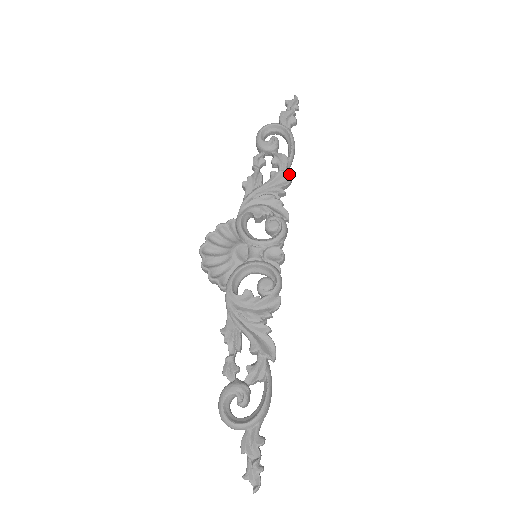
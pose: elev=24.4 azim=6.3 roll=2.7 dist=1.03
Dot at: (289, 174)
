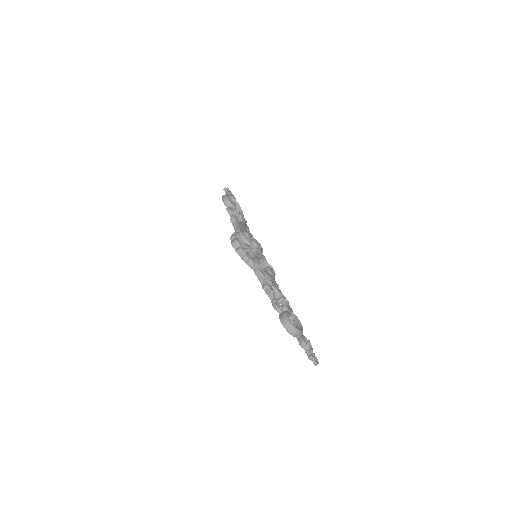
Dot at: (246, 224)
